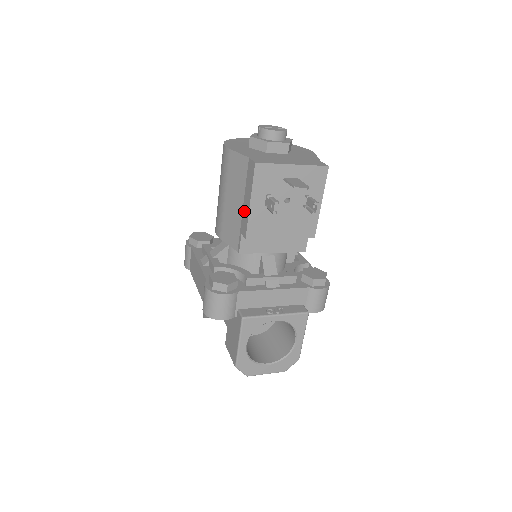
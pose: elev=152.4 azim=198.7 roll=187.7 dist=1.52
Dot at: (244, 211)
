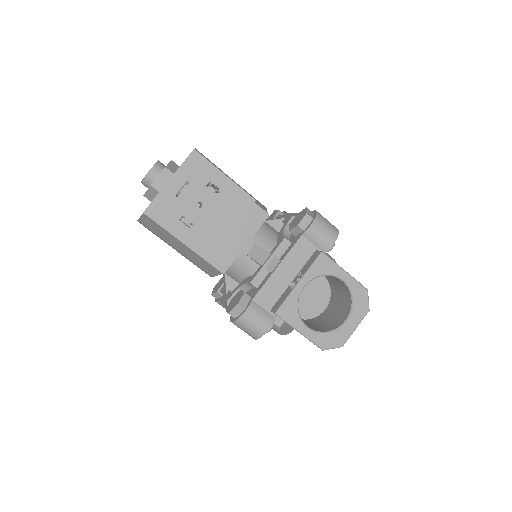
Dot at: occluded
